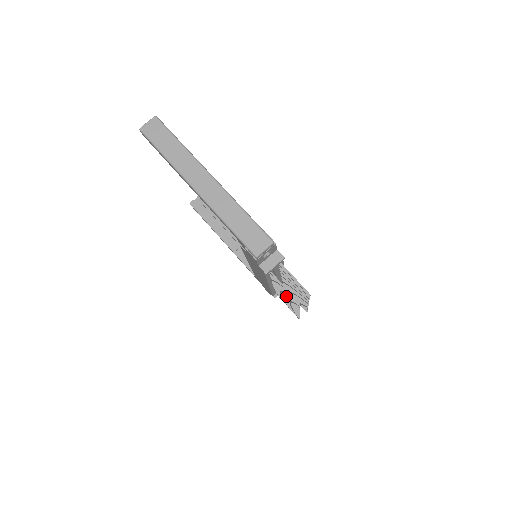
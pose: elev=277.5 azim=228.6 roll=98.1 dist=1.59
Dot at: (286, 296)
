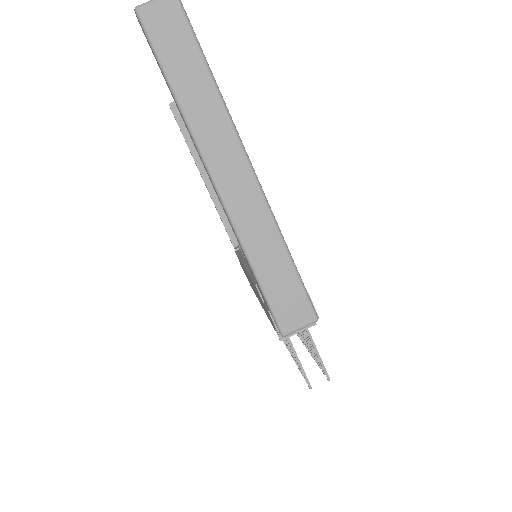
Dot at: occluded
